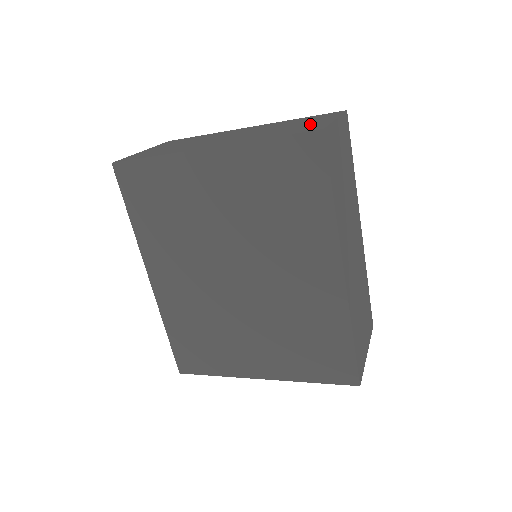
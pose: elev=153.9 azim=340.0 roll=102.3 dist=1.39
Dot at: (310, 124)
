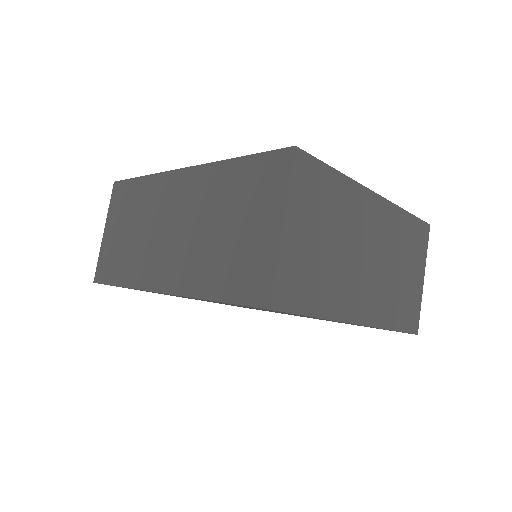
Dot at: (413, 288)
